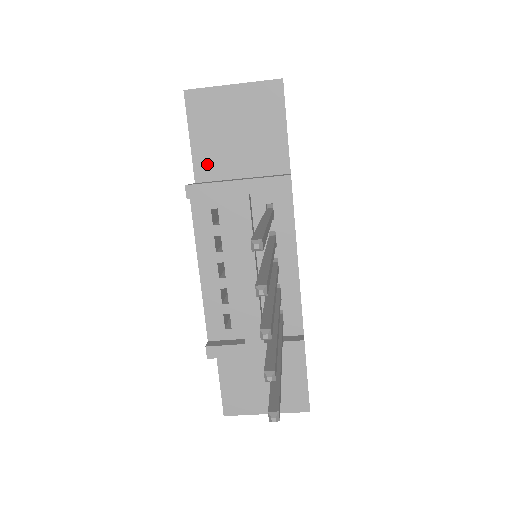
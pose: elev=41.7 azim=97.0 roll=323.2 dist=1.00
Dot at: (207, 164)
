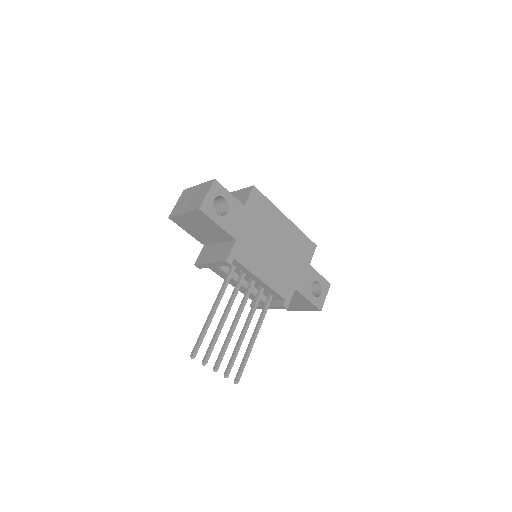
Dot at: (202, 239)
